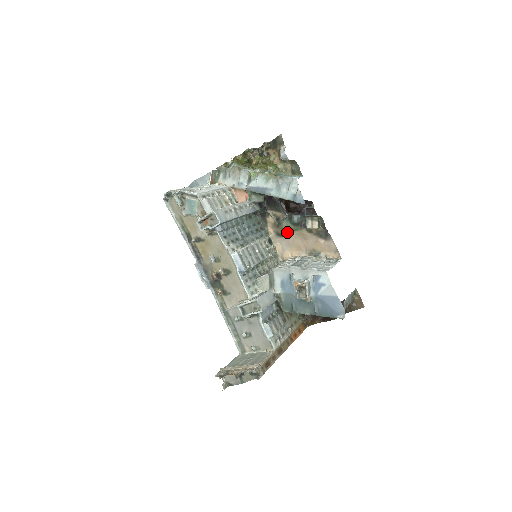
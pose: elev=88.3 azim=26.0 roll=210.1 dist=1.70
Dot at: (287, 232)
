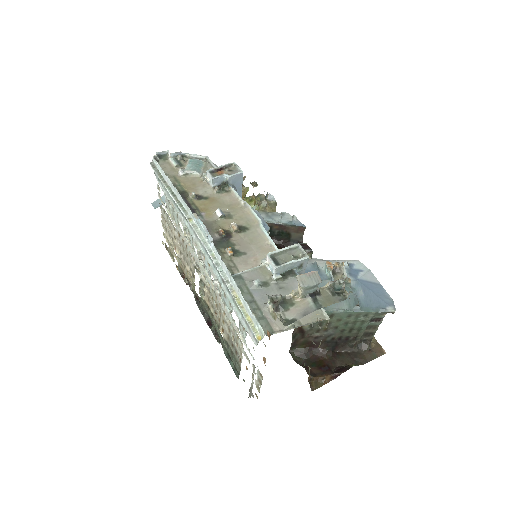
Dot at: occluded
